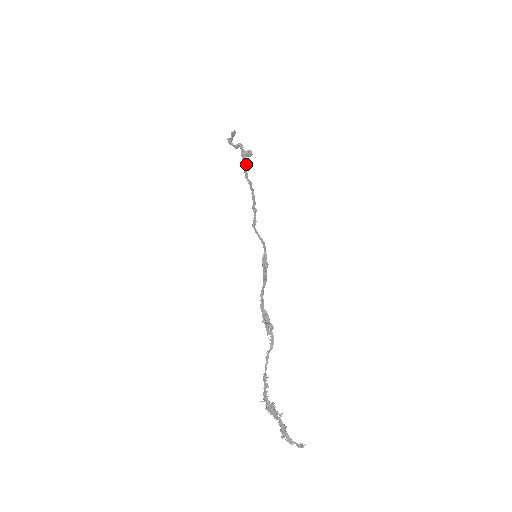
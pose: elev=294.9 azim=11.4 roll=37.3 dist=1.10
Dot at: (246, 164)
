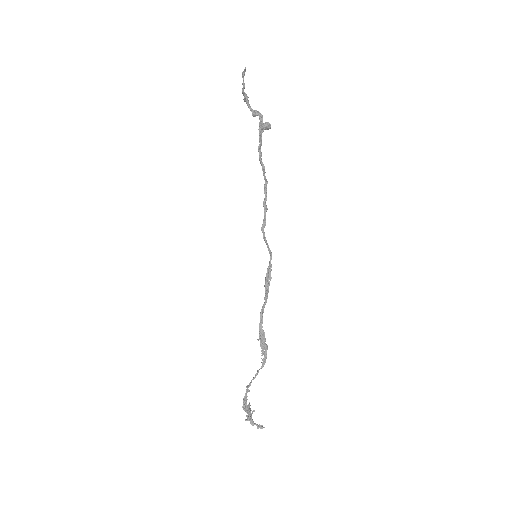
Dot at: (261, 139)
